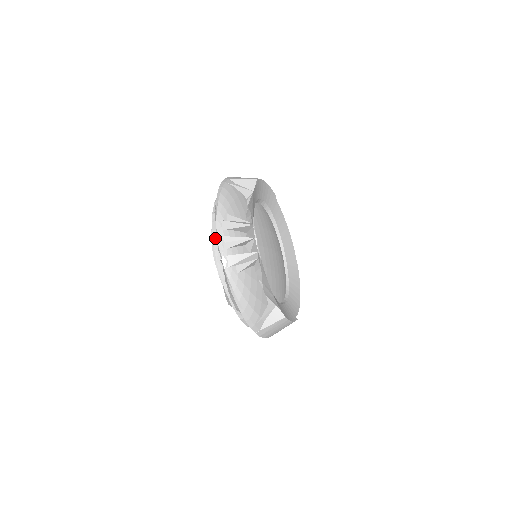
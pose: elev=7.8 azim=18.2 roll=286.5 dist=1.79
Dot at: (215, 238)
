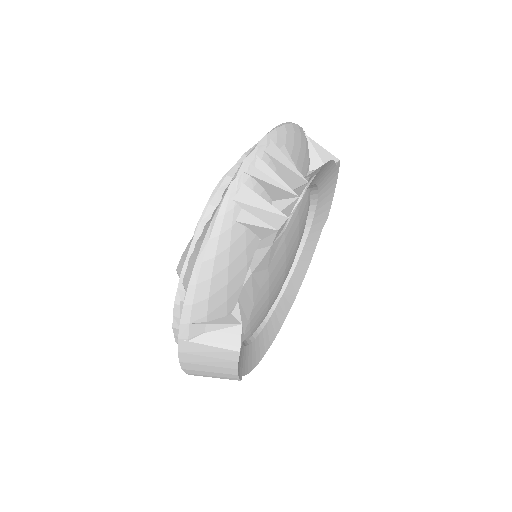
Dot at: (240, 164)
